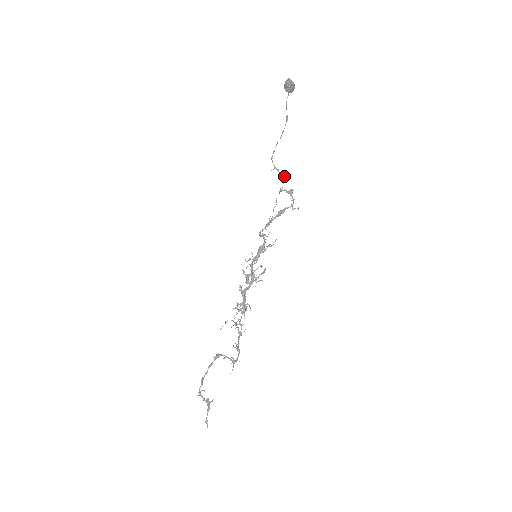
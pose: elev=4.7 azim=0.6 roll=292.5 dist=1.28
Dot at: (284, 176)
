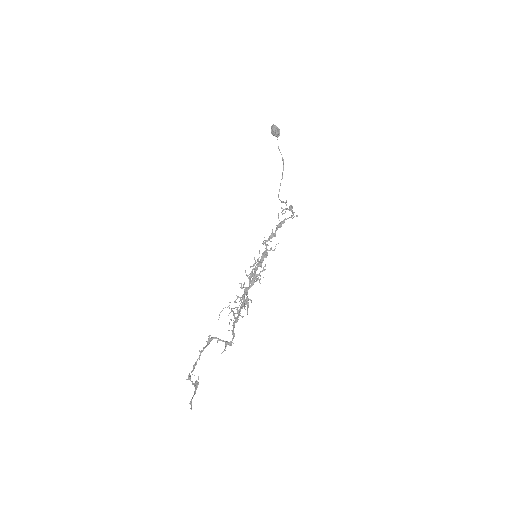
Dot at: (286, 201)
